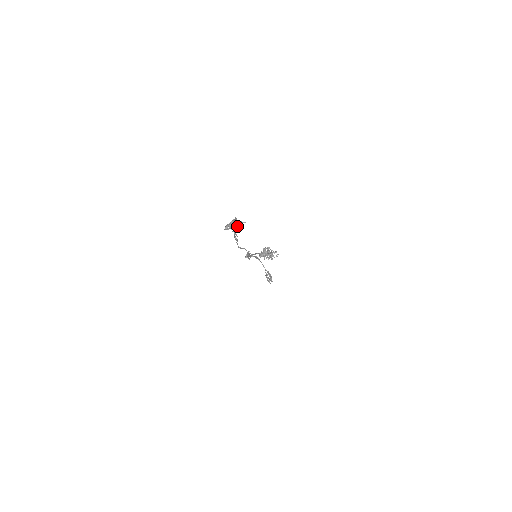
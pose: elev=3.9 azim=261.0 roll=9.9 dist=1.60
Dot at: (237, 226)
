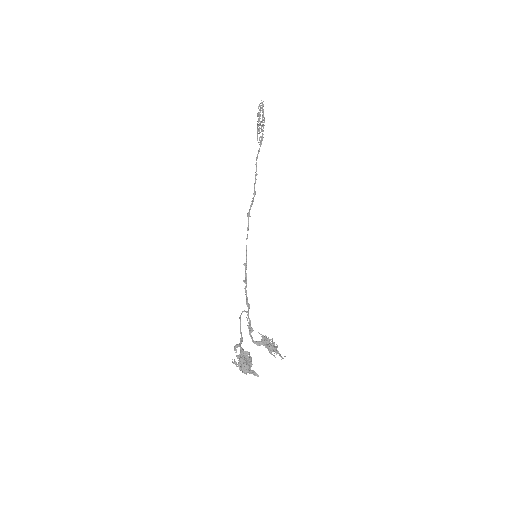
Dot at: (248, 369)
